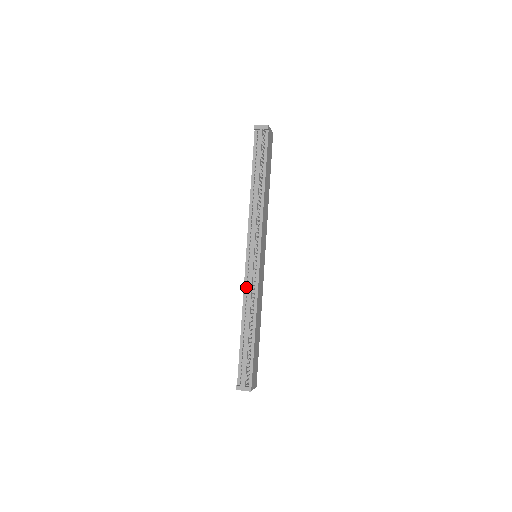
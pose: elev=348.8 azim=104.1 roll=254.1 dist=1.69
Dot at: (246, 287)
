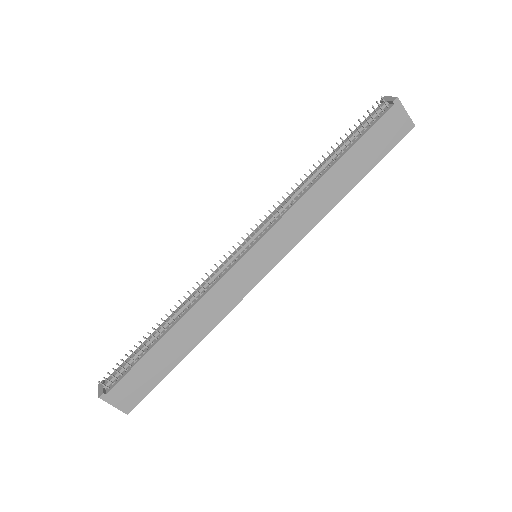
Dot at: (209, 278)
